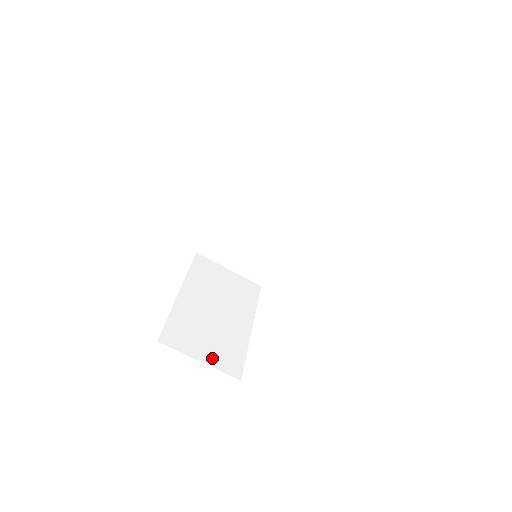
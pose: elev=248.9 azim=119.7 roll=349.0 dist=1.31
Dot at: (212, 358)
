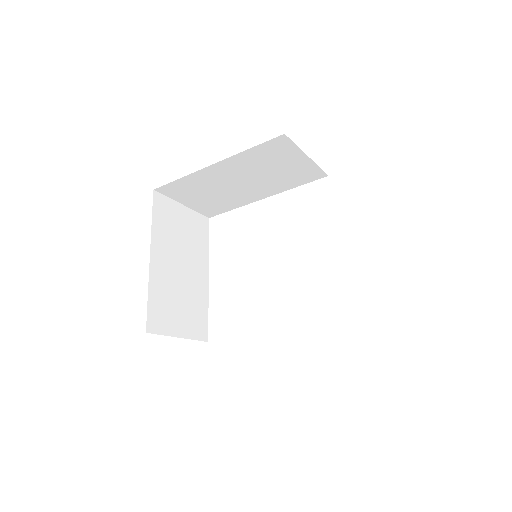
Dot at: (187, 329)
